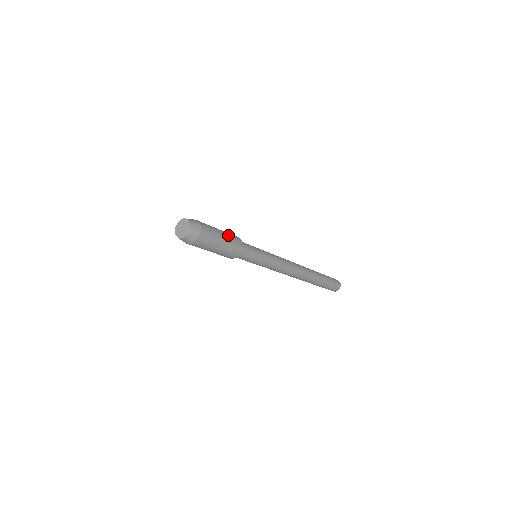
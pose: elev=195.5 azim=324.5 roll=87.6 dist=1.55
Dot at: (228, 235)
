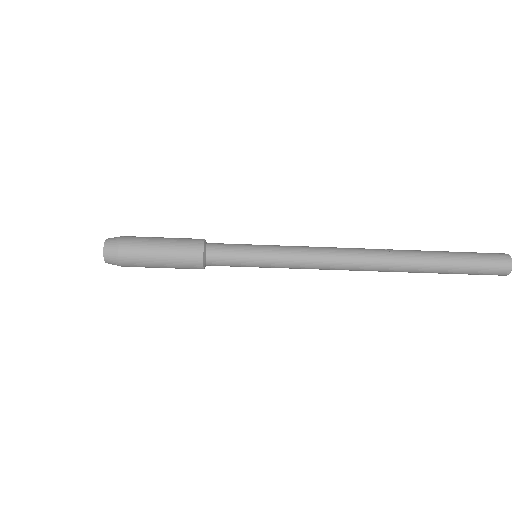
Dot at: (177, 238)
